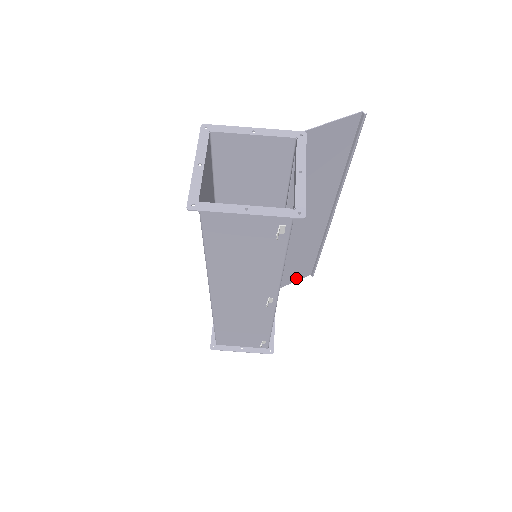
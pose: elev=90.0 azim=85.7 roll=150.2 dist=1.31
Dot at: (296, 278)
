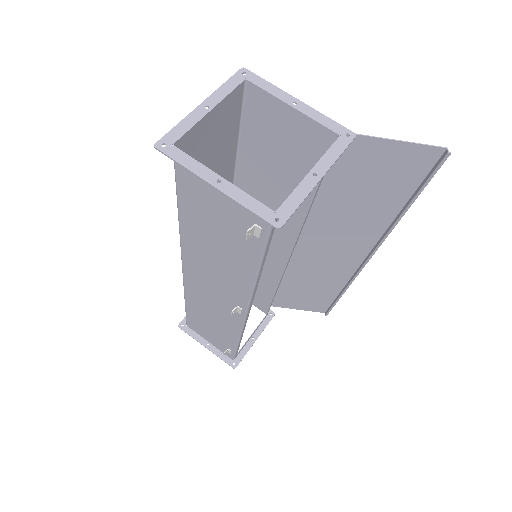
Dot at: (306, 307)
